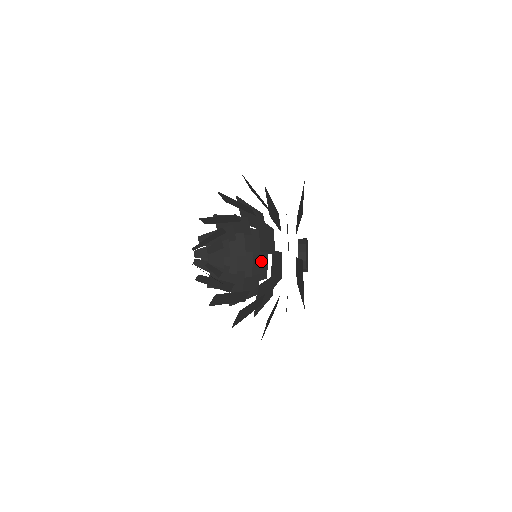
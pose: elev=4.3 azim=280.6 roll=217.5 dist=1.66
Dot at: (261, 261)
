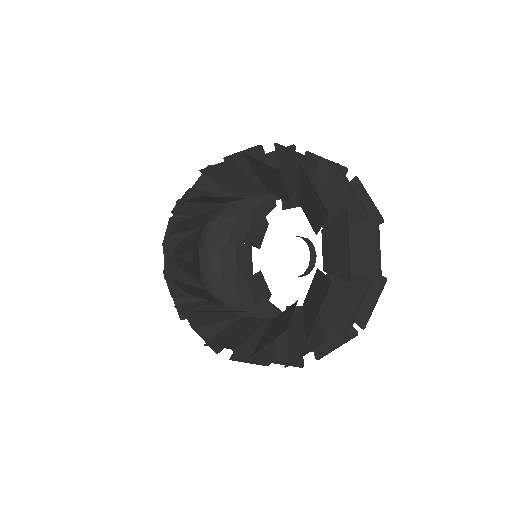
Dot at: occluded
